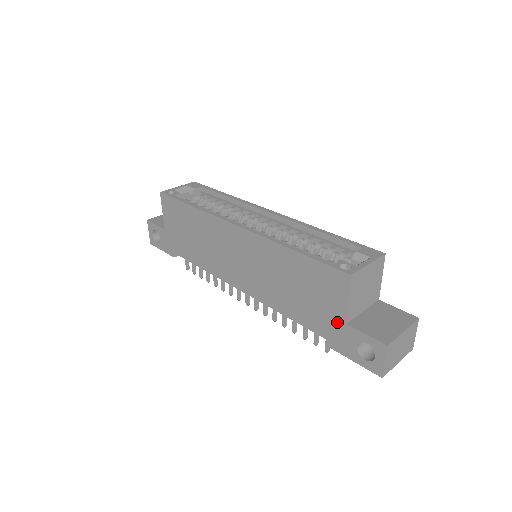
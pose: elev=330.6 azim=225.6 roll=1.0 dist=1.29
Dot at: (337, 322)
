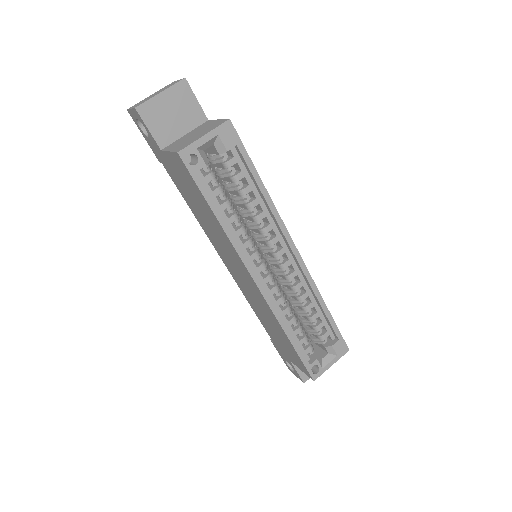
Dot at: (285, 354)
